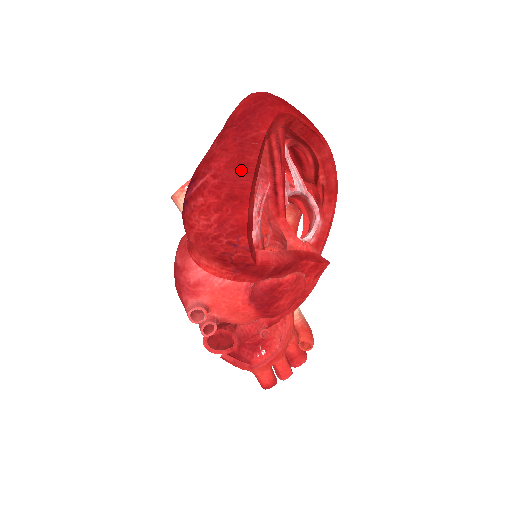
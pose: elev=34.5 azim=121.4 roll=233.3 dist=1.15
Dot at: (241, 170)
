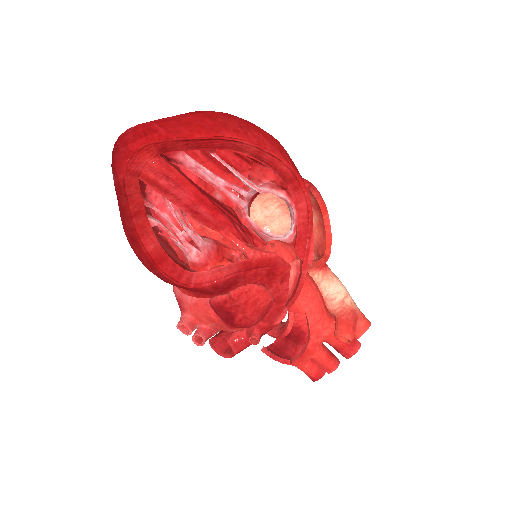
Dot at: (123, 215)
